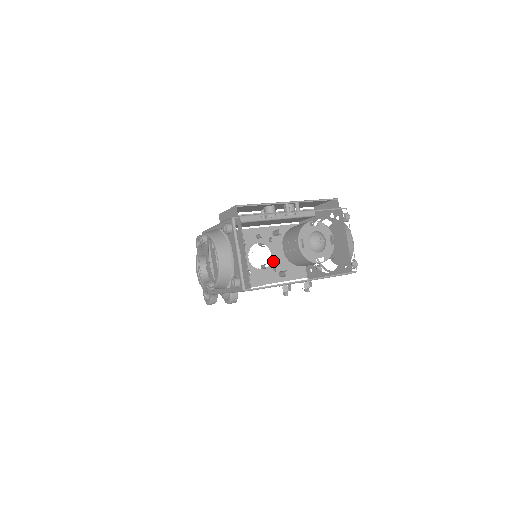
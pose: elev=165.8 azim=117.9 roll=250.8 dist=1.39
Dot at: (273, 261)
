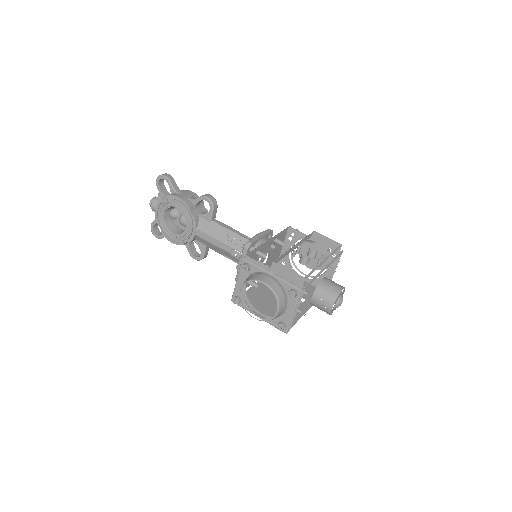
Dot at: (267, 261)
